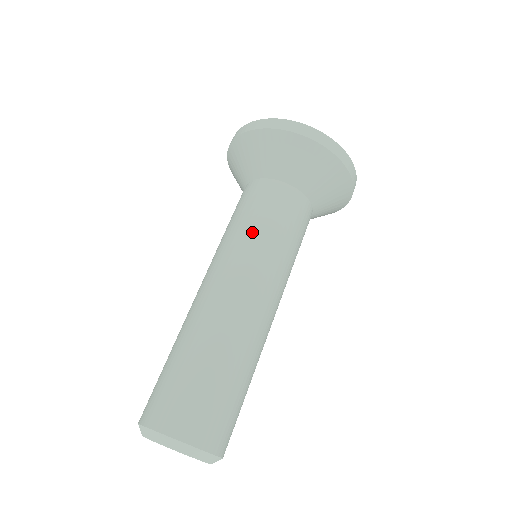
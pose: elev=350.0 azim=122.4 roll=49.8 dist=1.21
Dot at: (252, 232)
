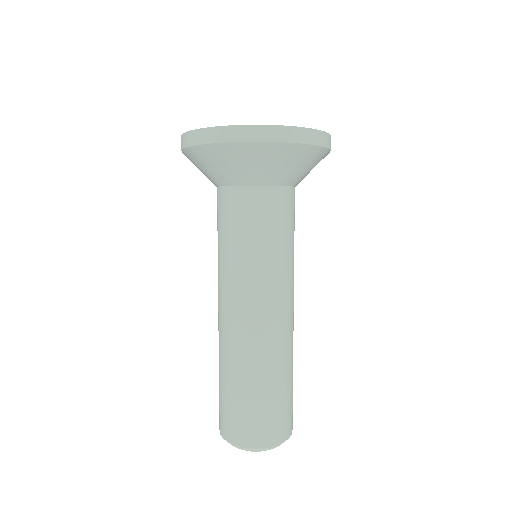
Dot at: (273, 255)
